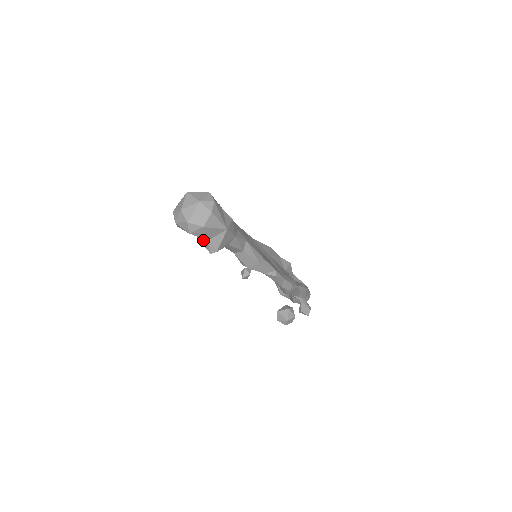
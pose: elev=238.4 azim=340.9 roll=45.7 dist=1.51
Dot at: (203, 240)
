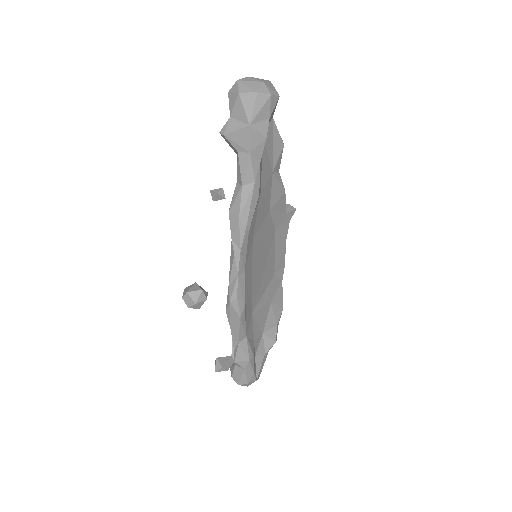
Dot at: (230, 118)
